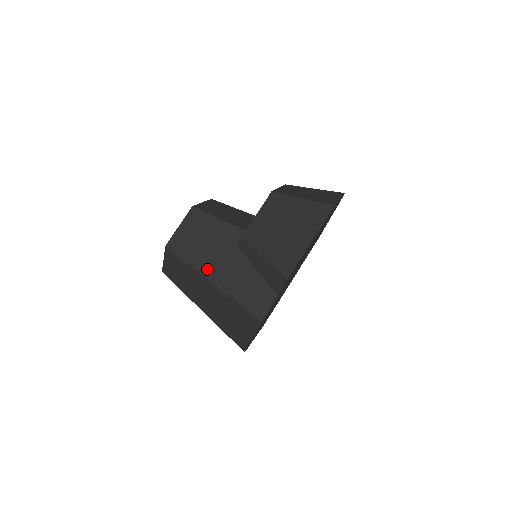
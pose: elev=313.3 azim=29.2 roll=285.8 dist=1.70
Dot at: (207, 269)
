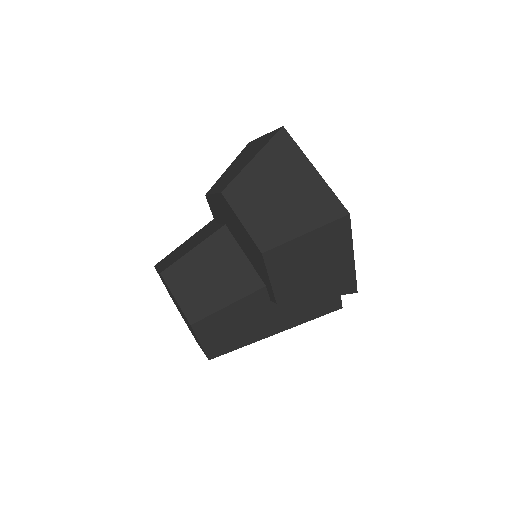
Dot at: (264, 333)
